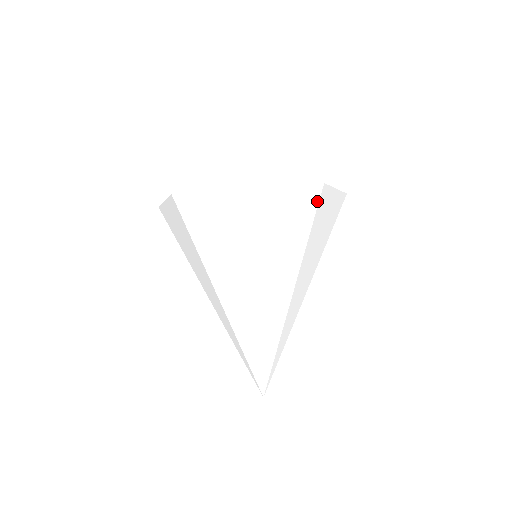
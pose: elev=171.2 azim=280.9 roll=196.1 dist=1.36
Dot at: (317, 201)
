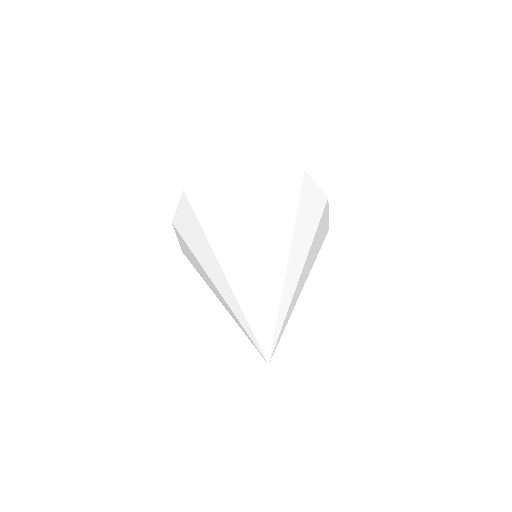
Dot at: (301, 182)
